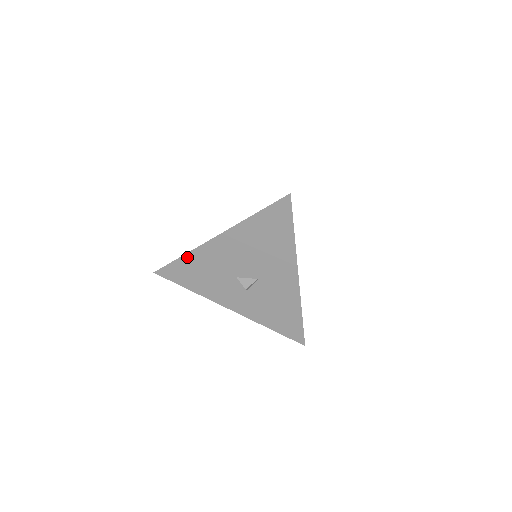
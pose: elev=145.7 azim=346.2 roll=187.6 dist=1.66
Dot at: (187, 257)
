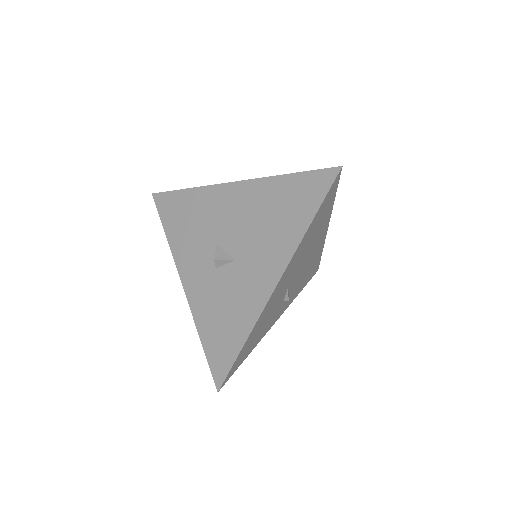
Dot at: (192, 192)
